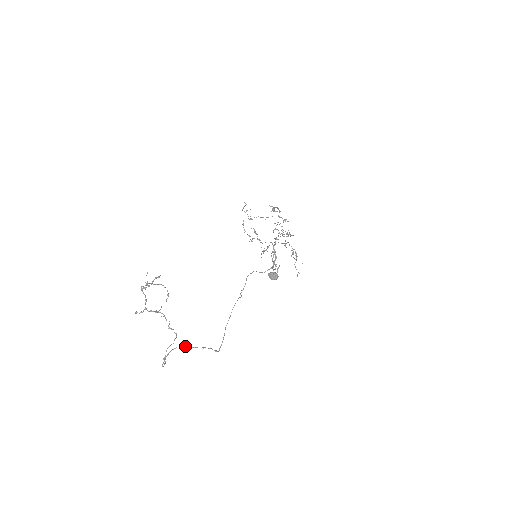
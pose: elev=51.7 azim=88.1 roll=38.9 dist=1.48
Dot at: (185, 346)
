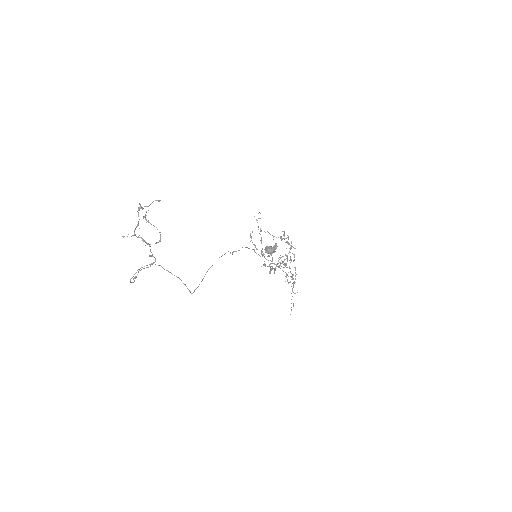
Dot at: (161, 266)
